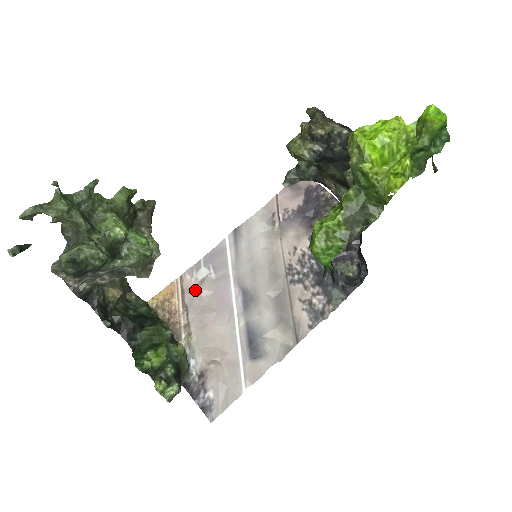
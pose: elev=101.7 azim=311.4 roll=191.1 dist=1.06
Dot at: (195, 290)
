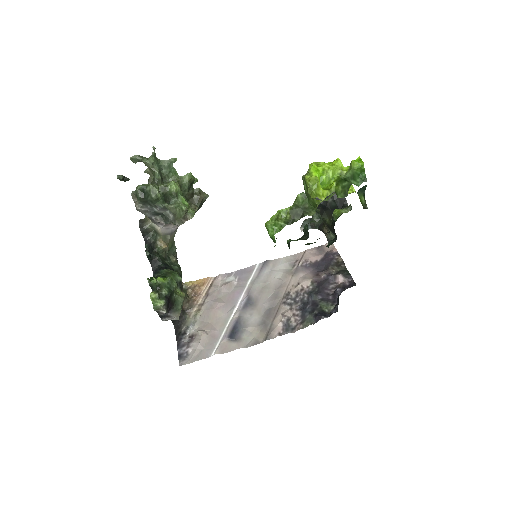
Dot at: (219, 287)
